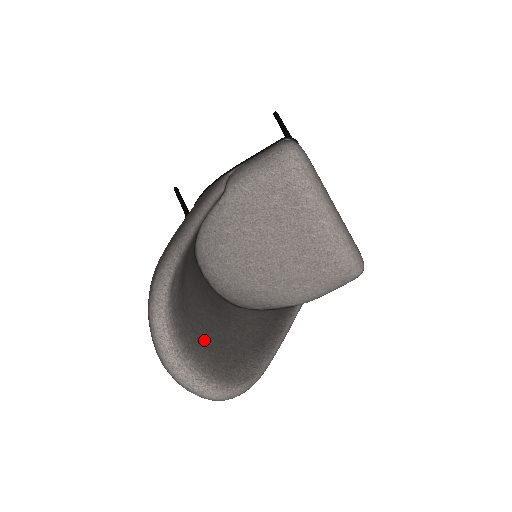
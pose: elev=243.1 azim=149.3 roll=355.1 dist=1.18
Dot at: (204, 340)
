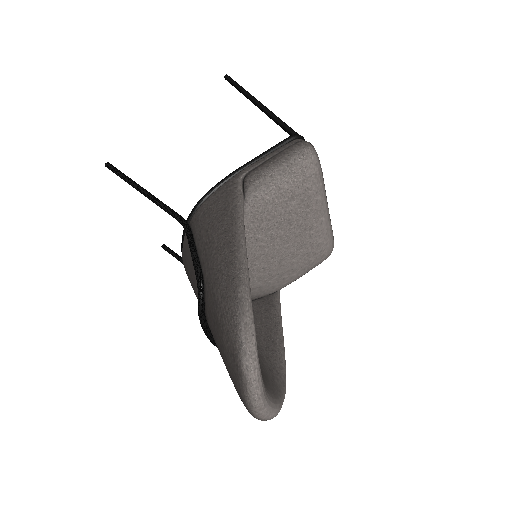
Dot at: occluded
